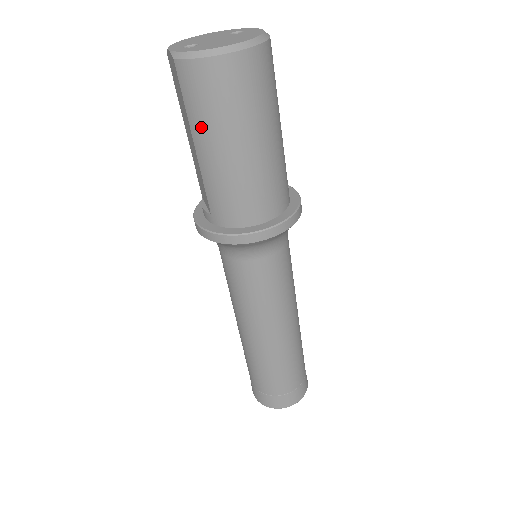
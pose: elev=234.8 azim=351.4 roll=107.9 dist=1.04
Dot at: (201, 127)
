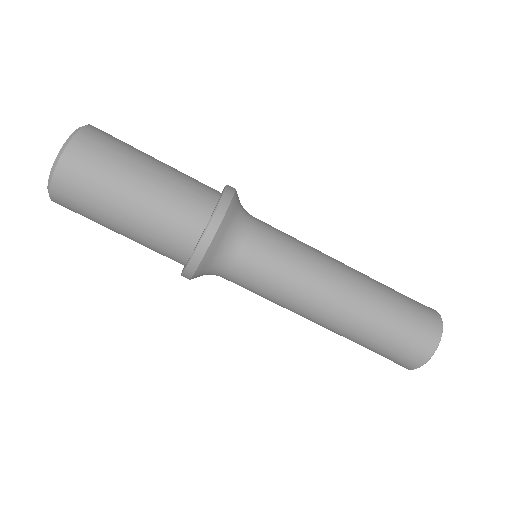
Dot at: occluded
